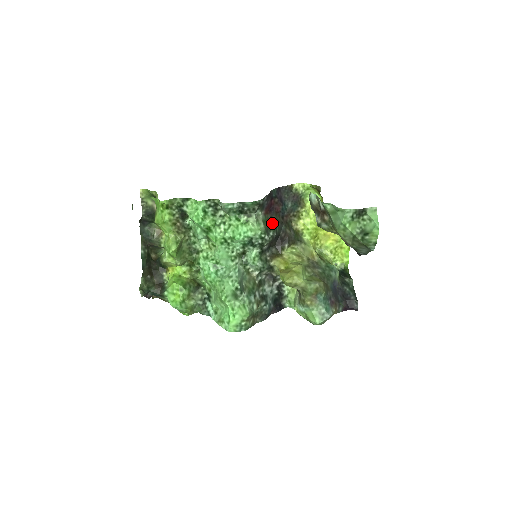
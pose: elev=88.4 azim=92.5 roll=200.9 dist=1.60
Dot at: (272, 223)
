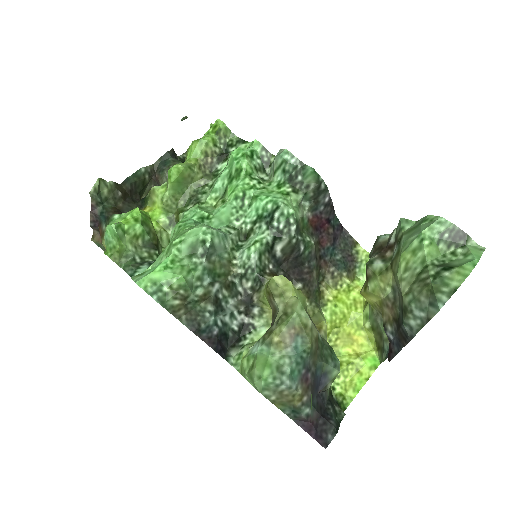
Dot at: (308, 236)
